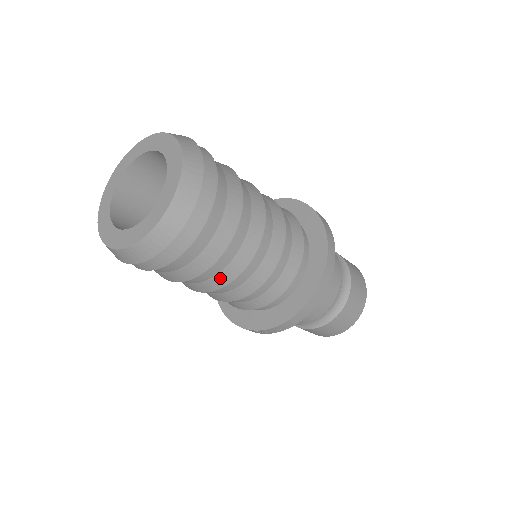
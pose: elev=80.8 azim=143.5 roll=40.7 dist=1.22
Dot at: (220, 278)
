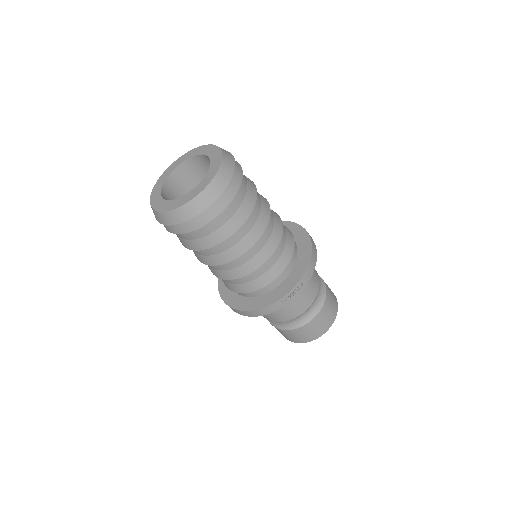
Dot at: (257, 228)
